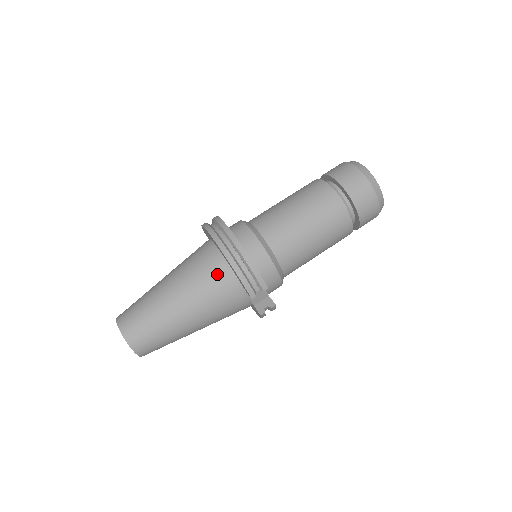
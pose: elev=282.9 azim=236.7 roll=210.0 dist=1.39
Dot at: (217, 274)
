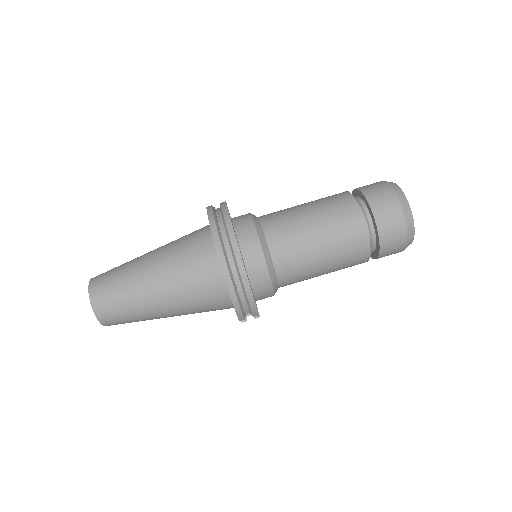
Dot at: (211, 287)
